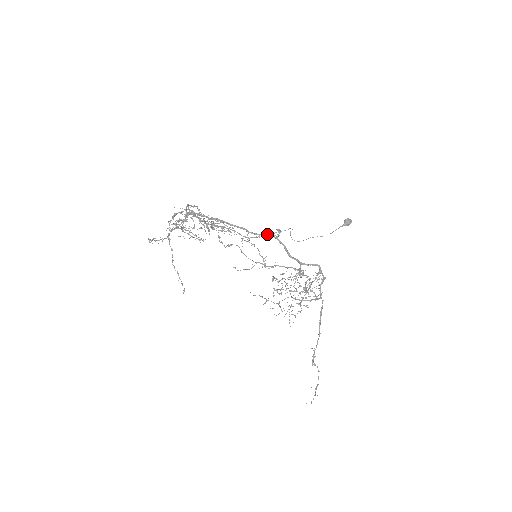
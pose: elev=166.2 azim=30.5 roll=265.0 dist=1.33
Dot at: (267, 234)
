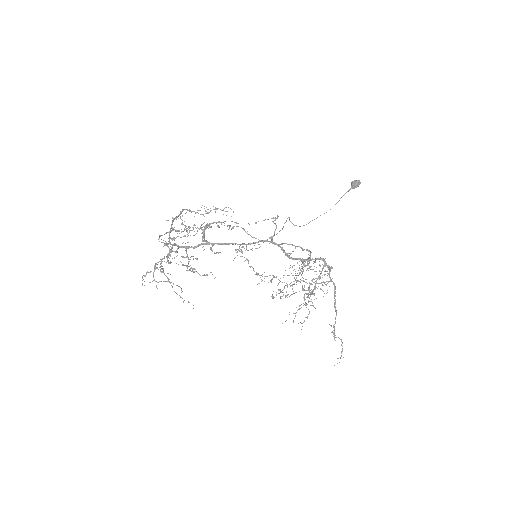
Dot at: (260, 241)
